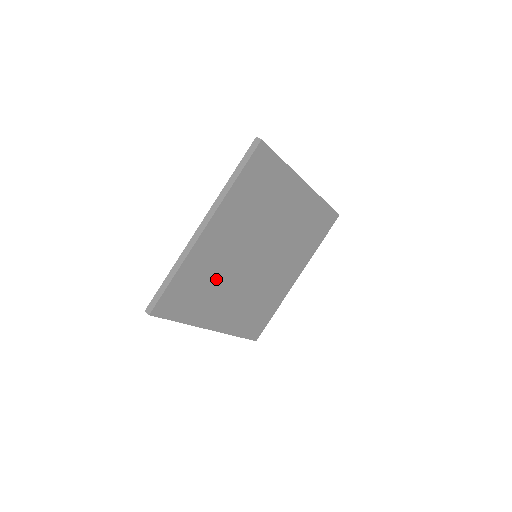
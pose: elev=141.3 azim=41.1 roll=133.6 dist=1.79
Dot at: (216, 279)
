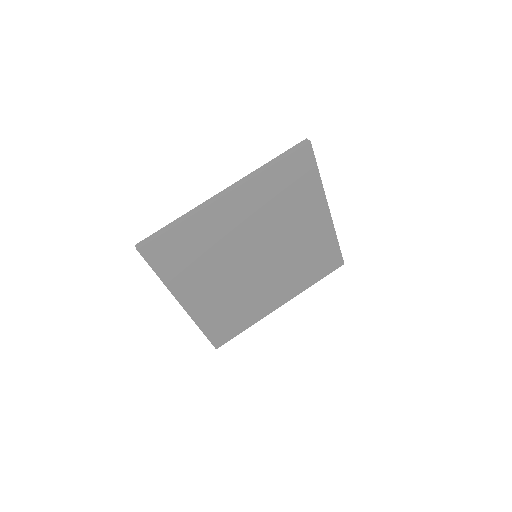
Dot at: (212, 254)
